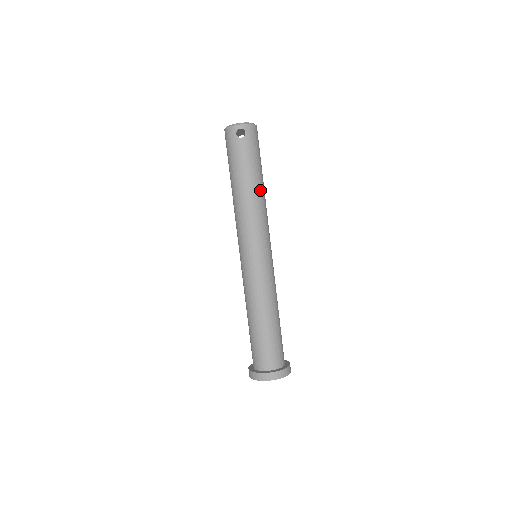
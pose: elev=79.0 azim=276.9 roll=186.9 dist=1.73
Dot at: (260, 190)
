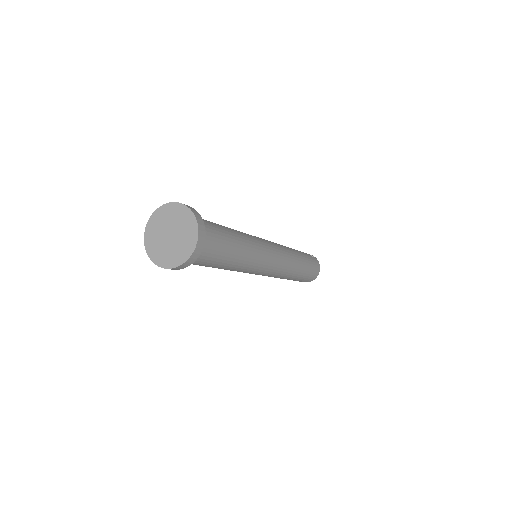
Dot at: (299, 260)
